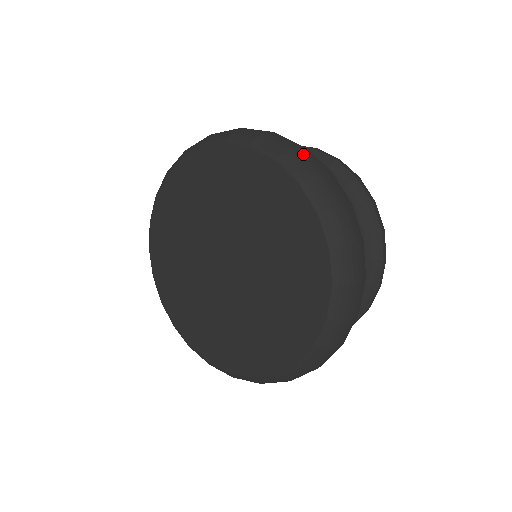
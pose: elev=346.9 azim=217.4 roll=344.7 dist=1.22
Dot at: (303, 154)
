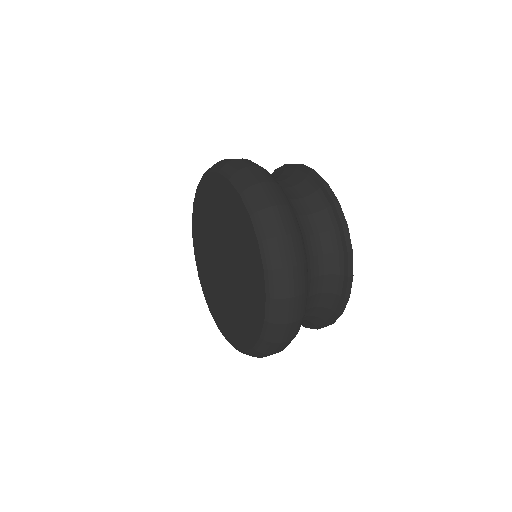
Dot at: (237, 162)
